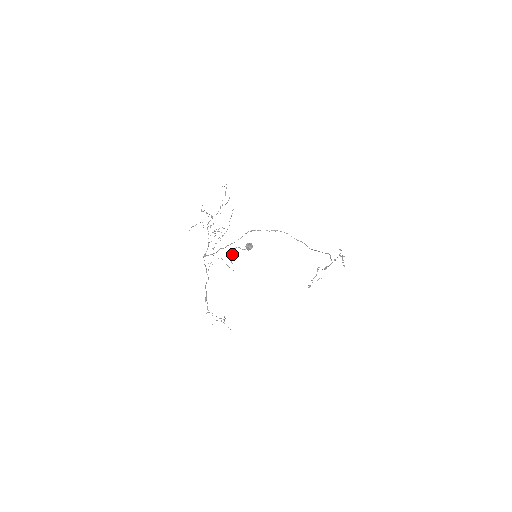
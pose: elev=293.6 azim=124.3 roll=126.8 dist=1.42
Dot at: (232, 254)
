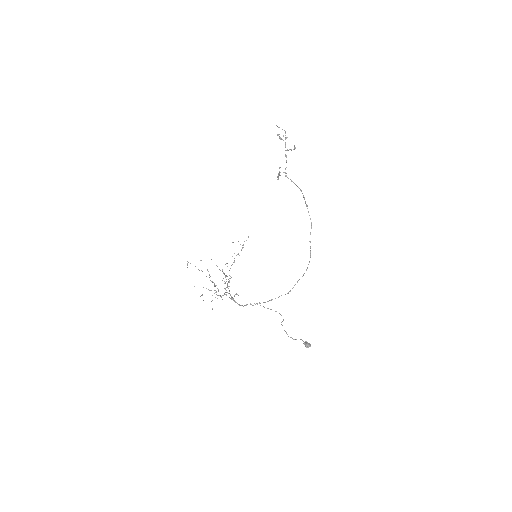
Dot at: occluded
